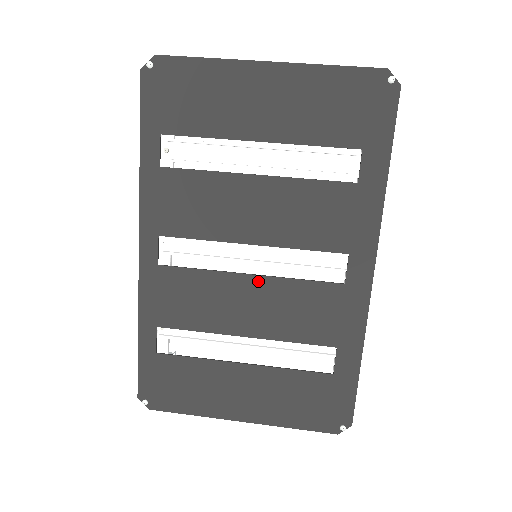
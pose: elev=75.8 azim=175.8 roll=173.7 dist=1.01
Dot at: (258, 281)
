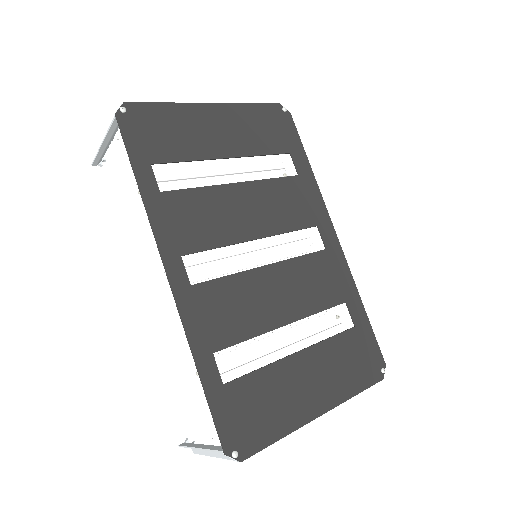
Dot at: (274, 269)
